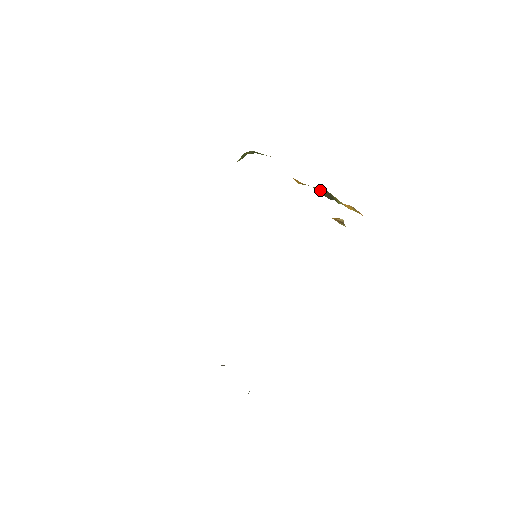
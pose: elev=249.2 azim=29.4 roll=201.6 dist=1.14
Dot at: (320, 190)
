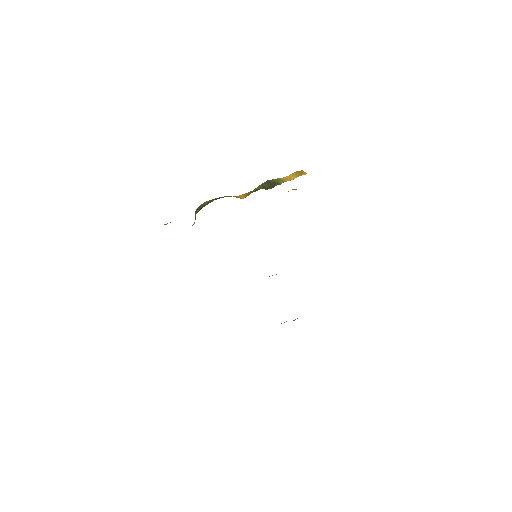
Dot at: (262, 186)
